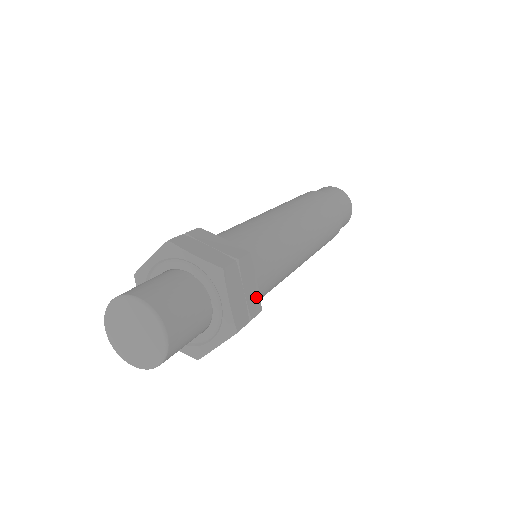
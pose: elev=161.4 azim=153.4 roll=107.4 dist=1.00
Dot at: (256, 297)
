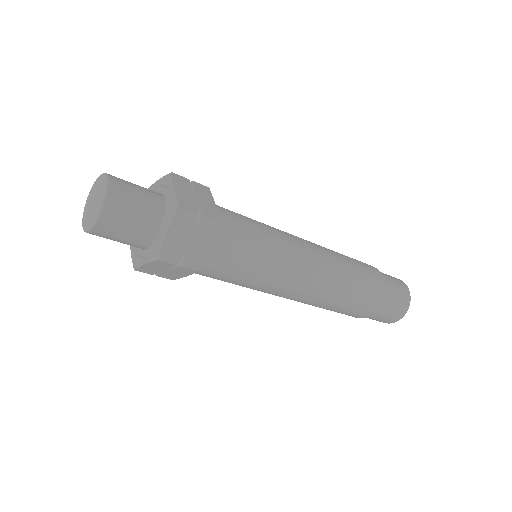
Dot at: (200, 256)
